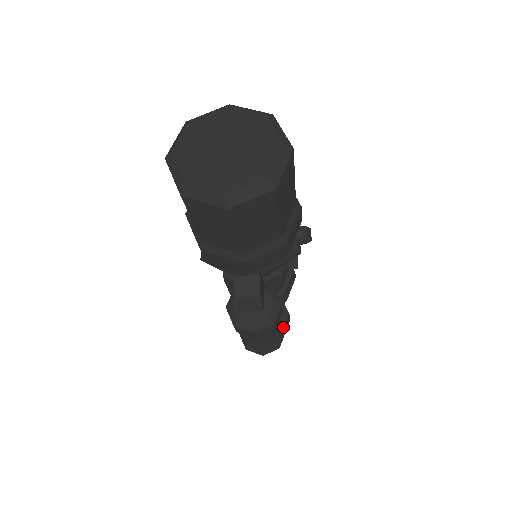
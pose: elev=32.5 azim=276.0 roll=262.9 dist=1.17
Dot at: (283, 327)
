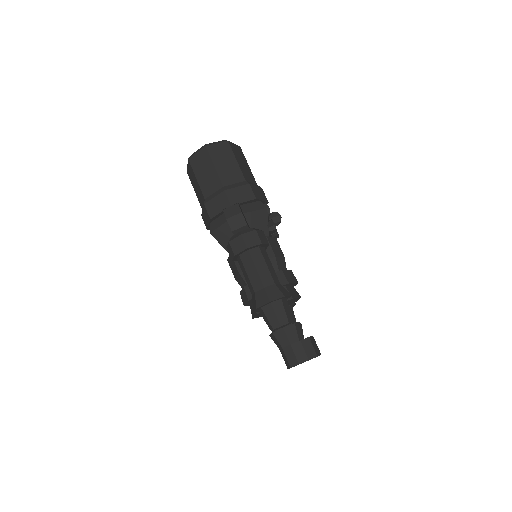
Dot at: occluded
